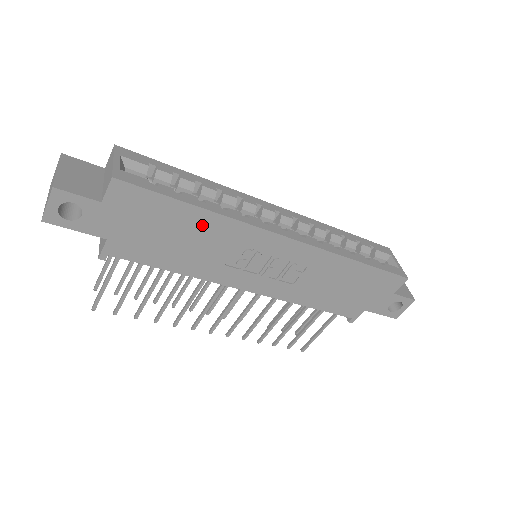
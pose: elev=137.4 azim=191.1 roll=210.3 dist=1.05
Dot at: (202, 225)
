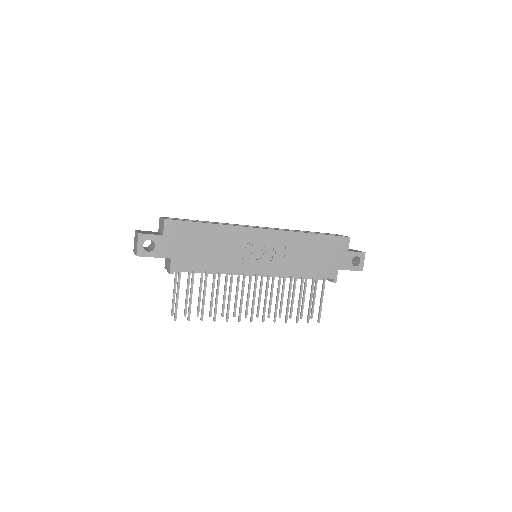
Dot at: (217, 234)
